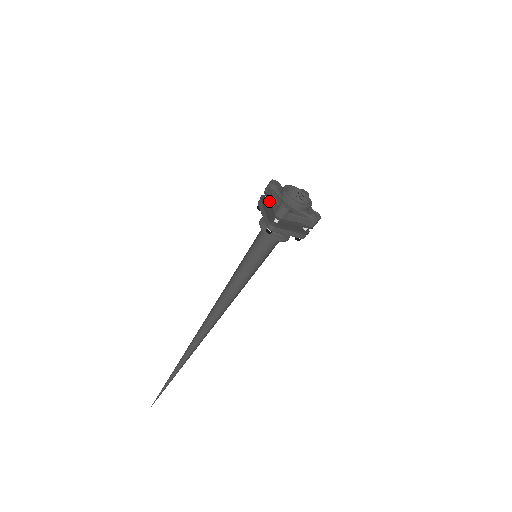
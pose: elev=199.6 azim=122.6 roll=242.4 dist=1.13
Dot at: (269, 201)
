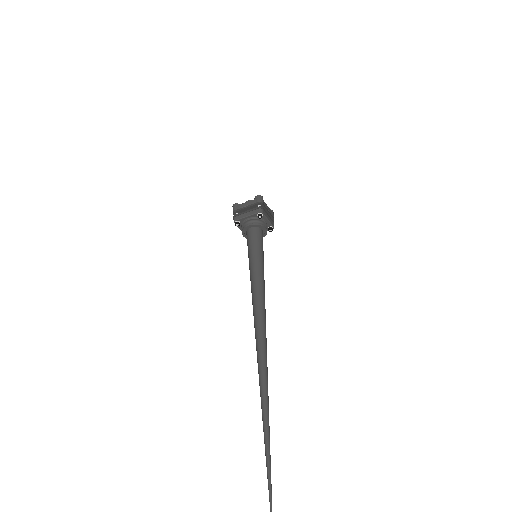
Dot at: occluded
